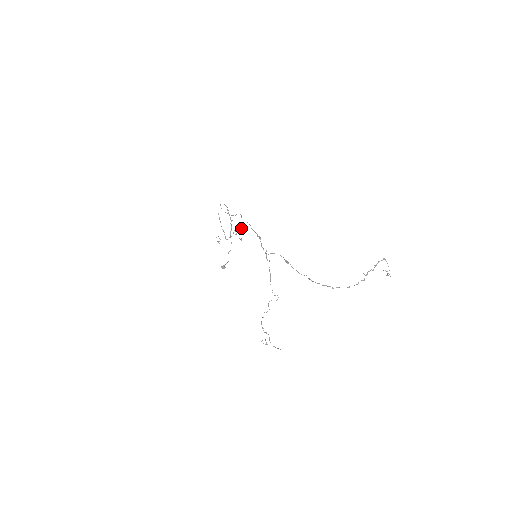
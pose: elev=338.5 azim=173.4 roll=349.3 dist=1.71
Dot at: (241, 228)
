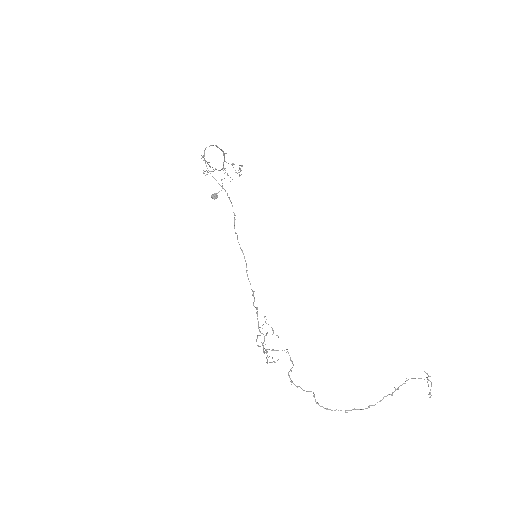
Dot at: (239, 167)
